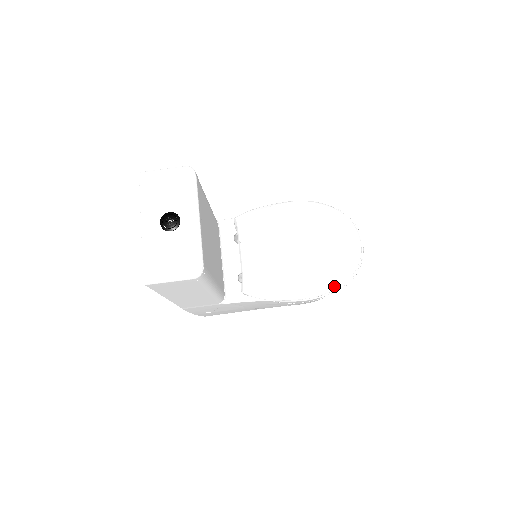
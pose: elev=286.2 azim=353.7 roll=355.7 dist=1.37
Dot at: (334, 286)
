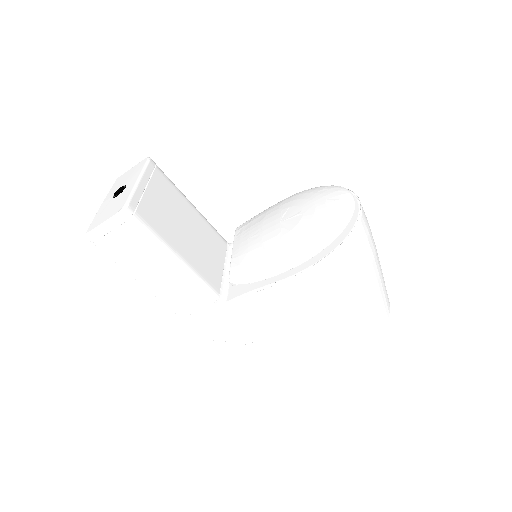
Dot at: (319, 245)
